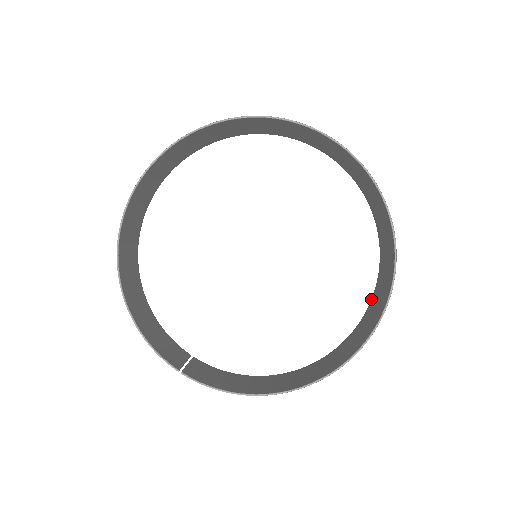
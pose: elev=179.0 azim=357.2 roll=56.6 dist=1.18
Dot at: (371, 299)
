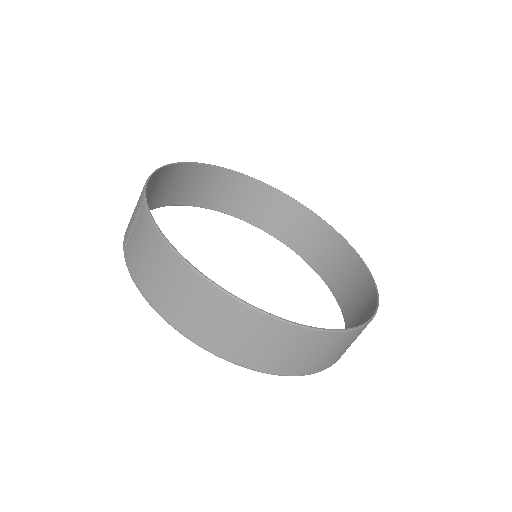
Dot at: (304, 373)
